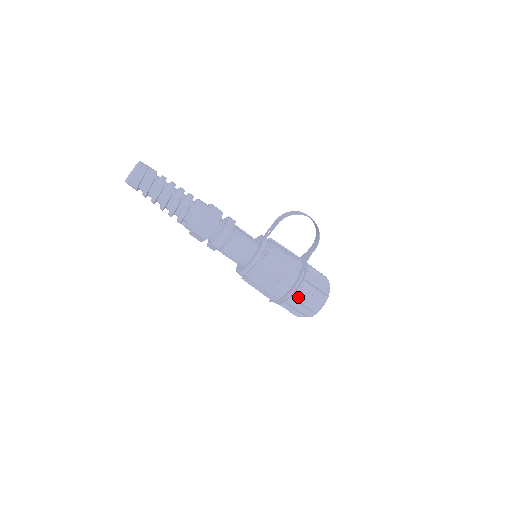
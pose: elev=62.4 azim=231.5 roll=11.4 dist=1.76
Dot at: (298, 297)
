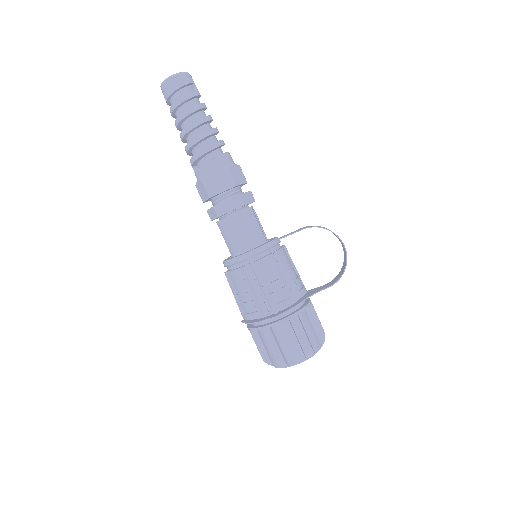
Dot at: (278, 331)
